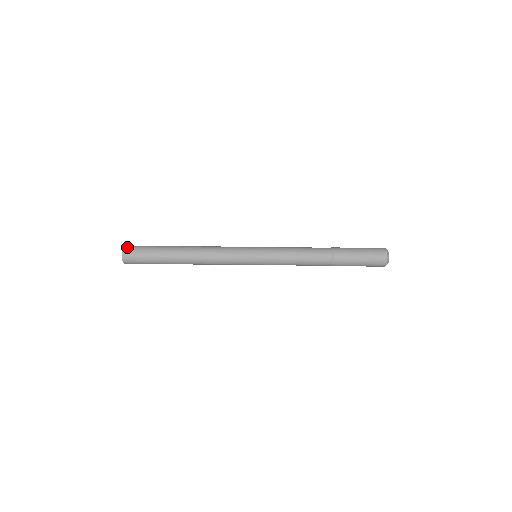
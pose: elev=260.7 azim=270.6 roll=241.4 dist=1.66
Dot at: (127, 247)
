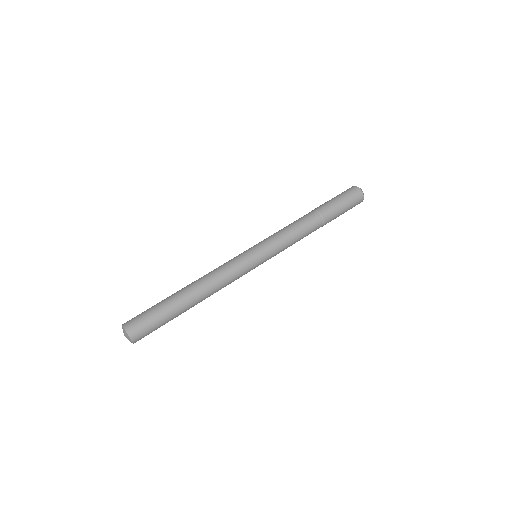
Dot at: (128, 325)
